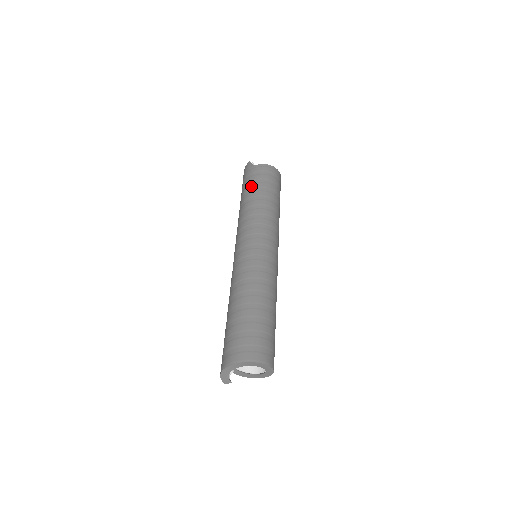
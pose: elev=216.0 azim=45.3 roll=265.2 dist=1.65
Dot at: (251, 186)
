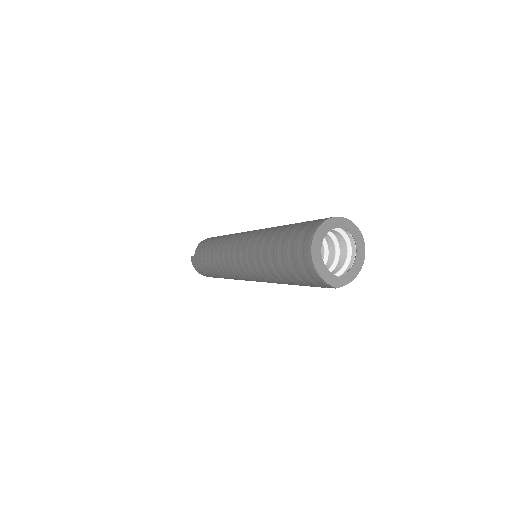
Dot at: (204, 249)
